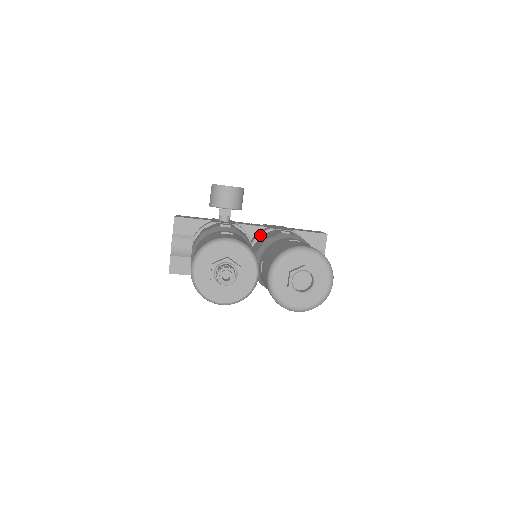
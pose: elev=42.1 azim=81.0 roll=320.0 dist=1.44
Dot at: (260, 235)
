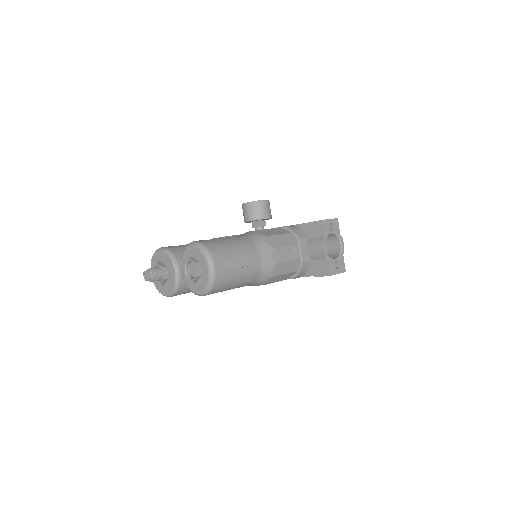
Dot at: occluded
